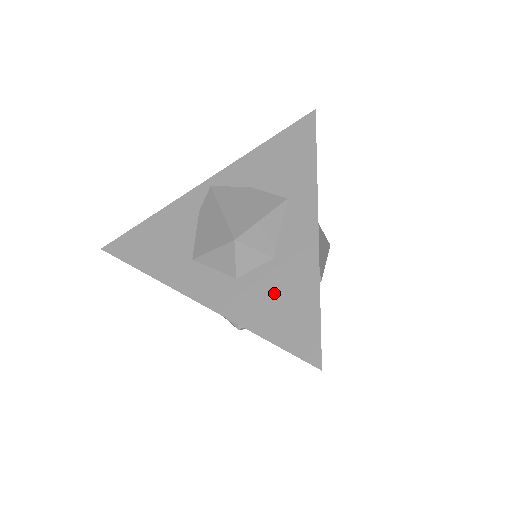
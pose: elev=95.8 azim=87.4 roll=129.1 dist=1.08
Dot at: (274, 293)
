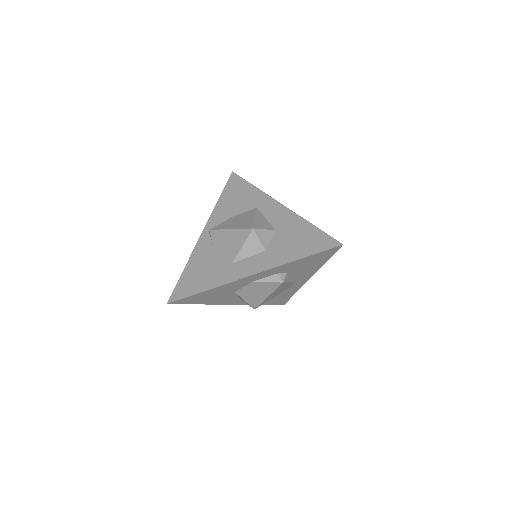
Dot at: (291, 240)
